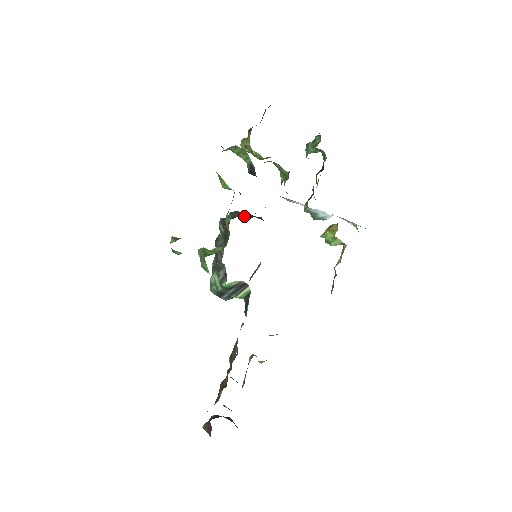
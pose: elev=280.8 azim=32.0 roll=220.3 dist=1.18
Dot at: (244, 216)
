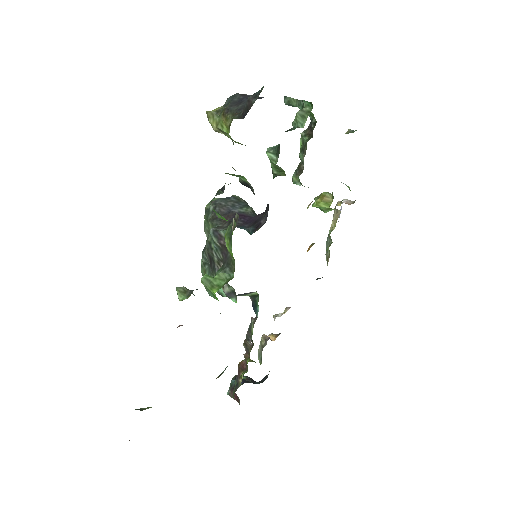
Dot at: (238, 221)
